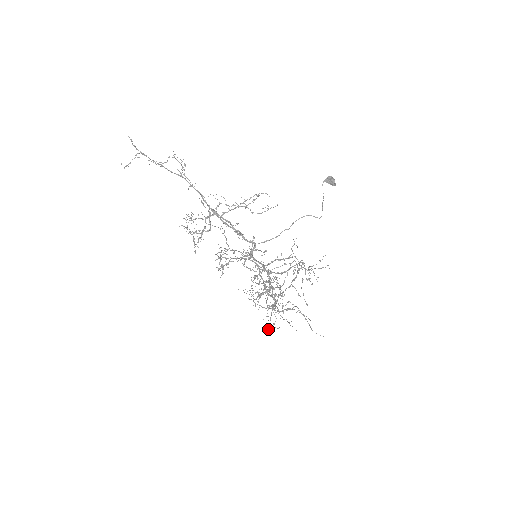
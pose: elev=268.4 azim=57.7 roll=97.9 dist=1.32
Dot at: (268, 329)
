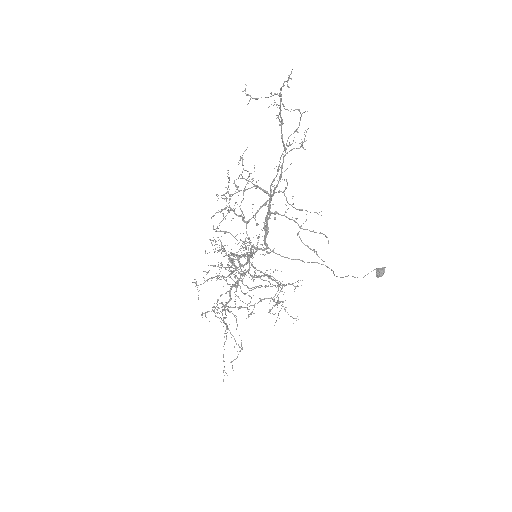
Dot at: (197, 287)
